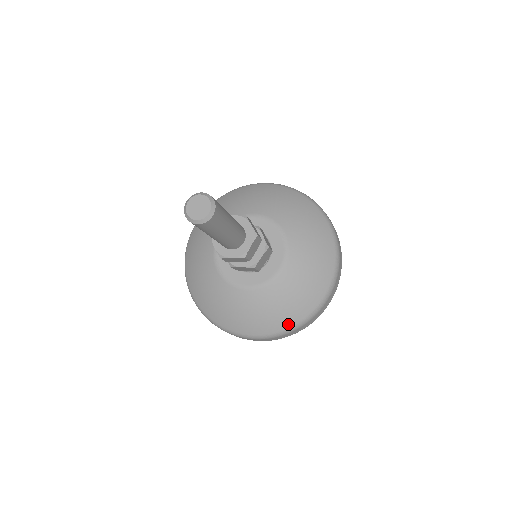
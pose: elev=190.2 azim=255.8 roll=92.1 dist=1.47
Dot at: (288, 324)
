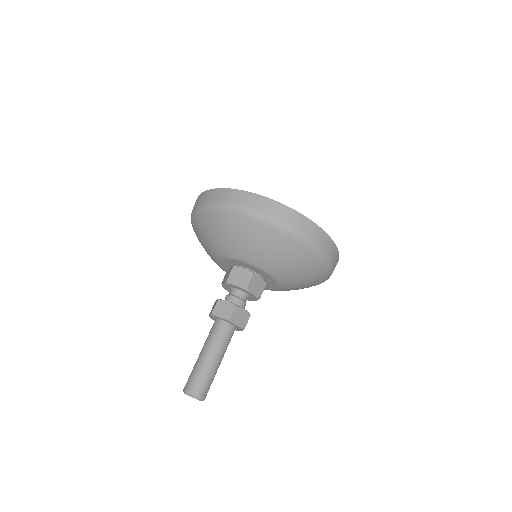
Dot at: occluded
